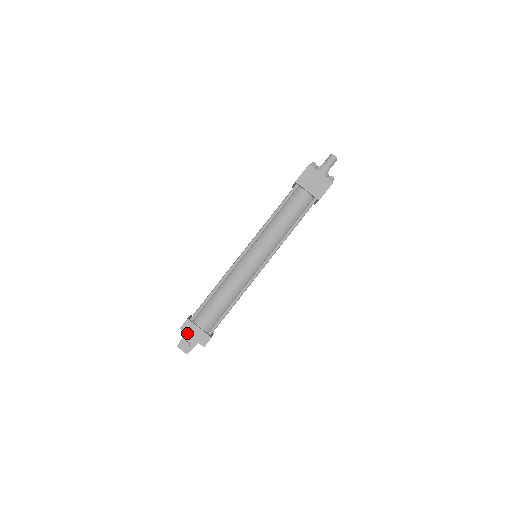
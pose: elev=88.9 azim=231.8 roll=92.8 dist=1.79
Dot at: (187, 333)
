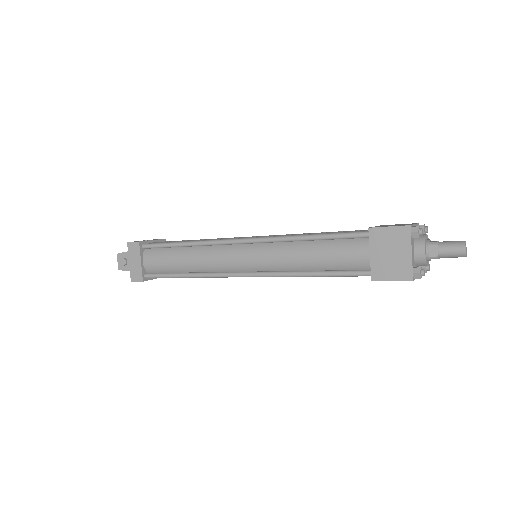
Dot at: (129, 253)
